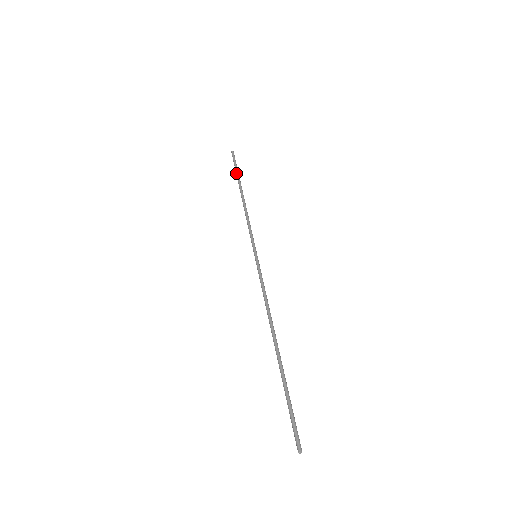
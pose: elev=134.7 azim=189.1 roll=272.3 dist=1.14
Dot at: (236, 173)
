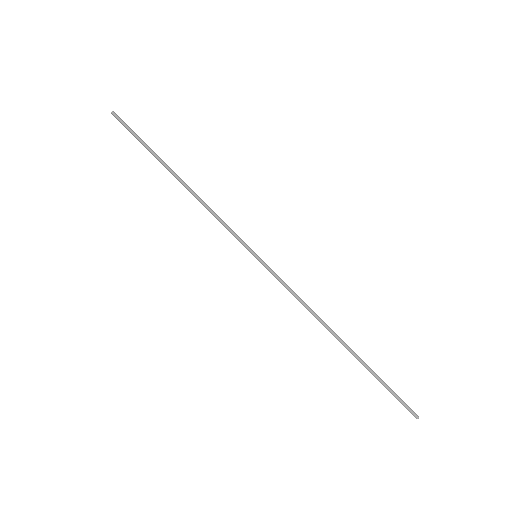
Dot at: (146, 148)
